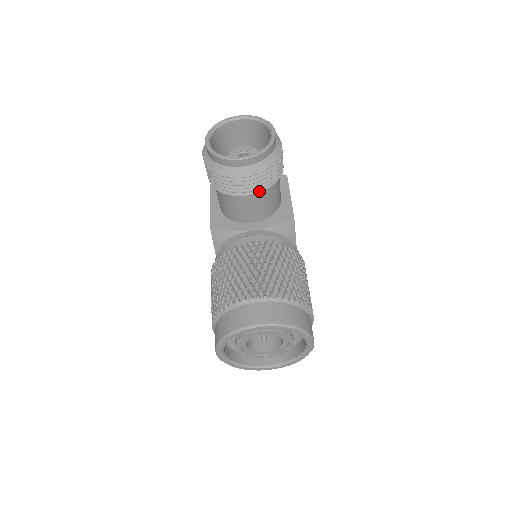
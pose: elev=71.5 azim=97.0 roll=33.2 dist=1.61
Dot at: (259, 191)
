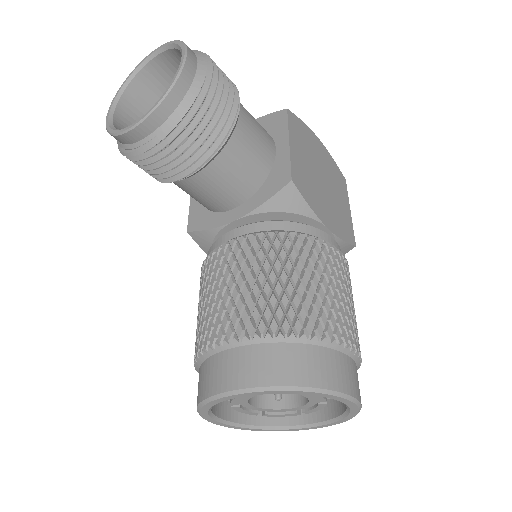
Dot at: (201, 162)
